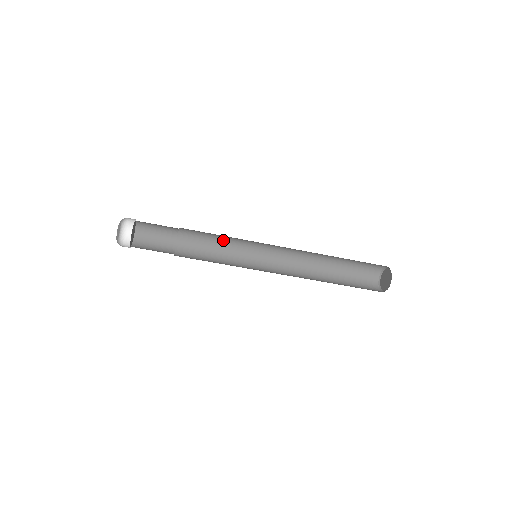
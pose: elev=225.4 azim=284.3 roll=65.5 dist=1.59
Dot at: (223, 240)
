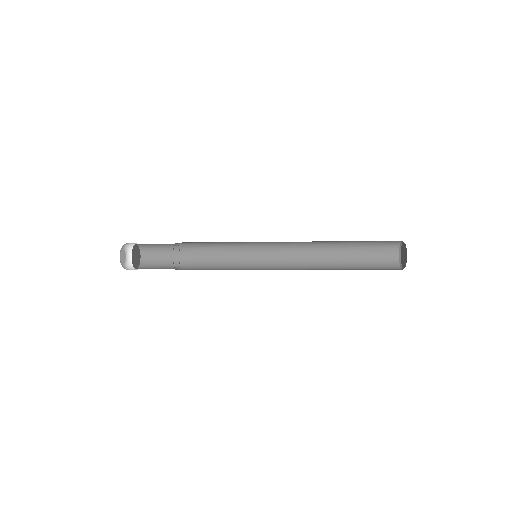
Dot at: (221, 242)
